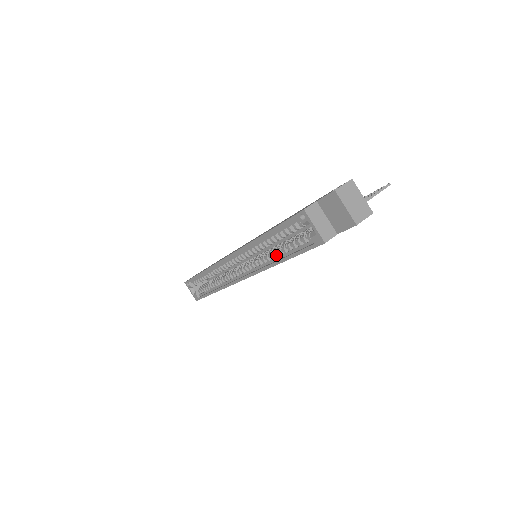
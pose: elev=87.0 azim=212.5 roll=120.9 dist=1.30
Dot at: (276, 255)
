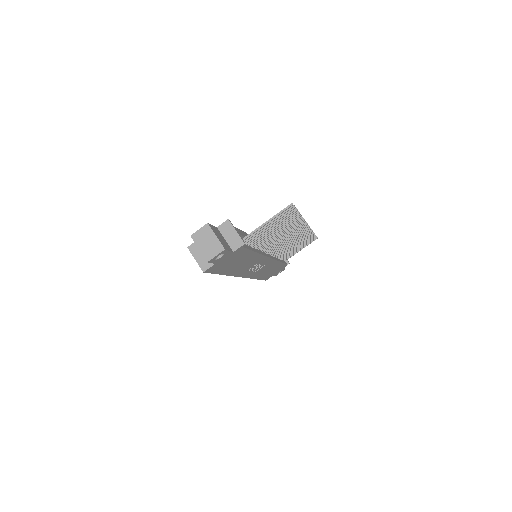
Dot at: occluded
